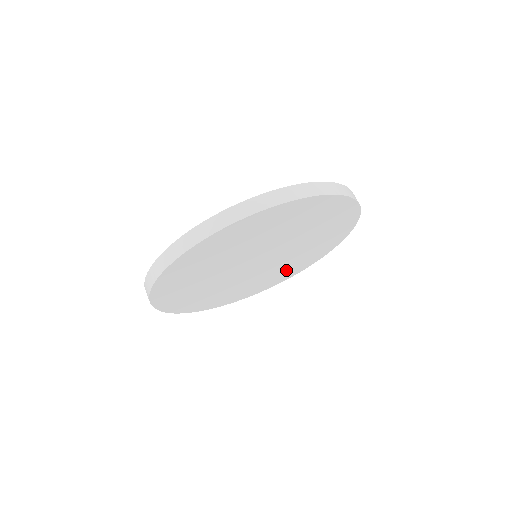
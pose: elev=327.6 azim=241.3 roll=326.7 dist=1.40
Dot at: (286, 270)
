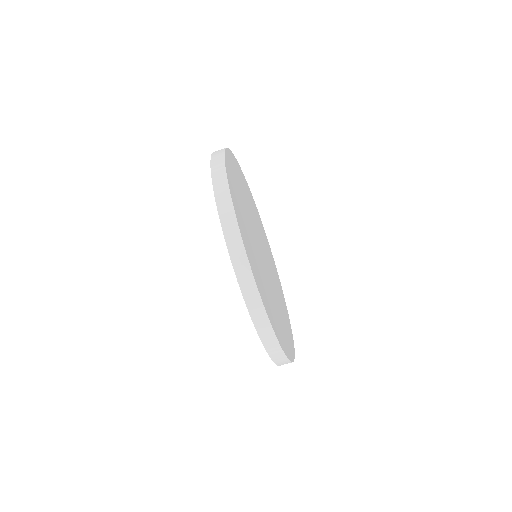
Dot at: (281, 299)
